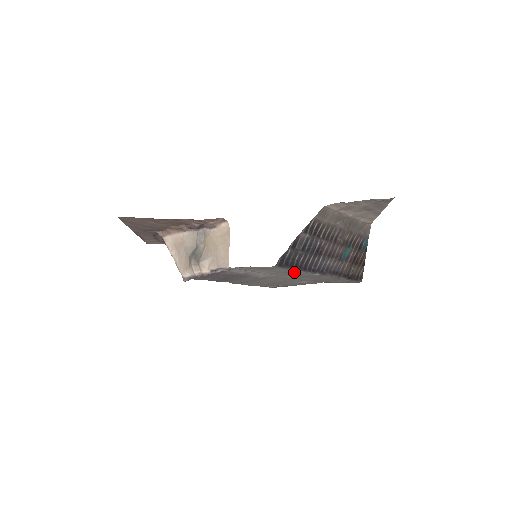
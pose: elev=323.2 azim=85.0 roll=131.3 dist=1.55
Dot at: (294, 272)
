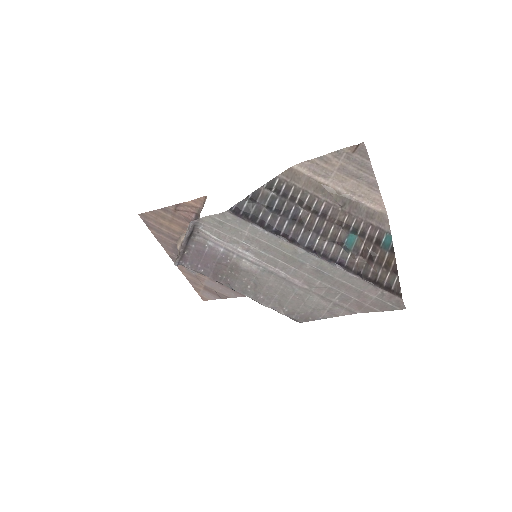
Dot at: (272, 245)
